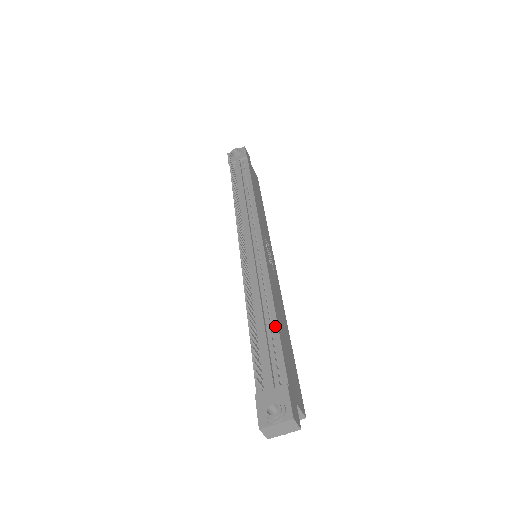
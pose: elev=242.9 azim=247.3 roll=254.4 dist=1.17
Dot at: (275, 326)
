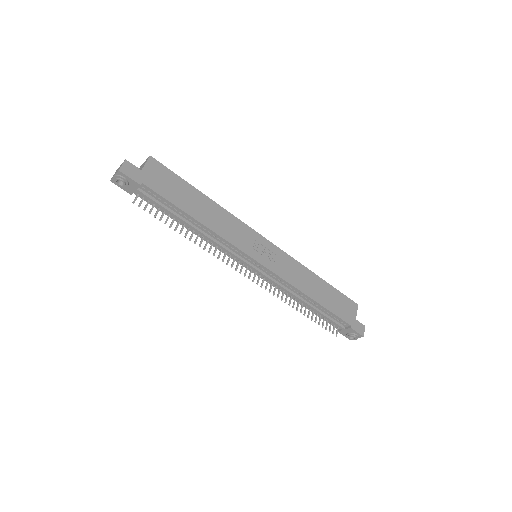
Dot at: (321, 307)
